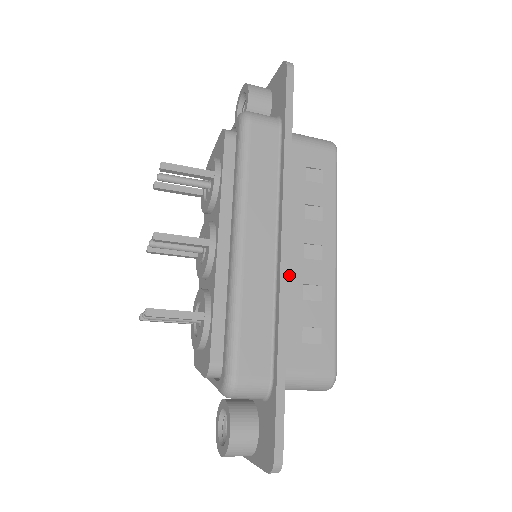
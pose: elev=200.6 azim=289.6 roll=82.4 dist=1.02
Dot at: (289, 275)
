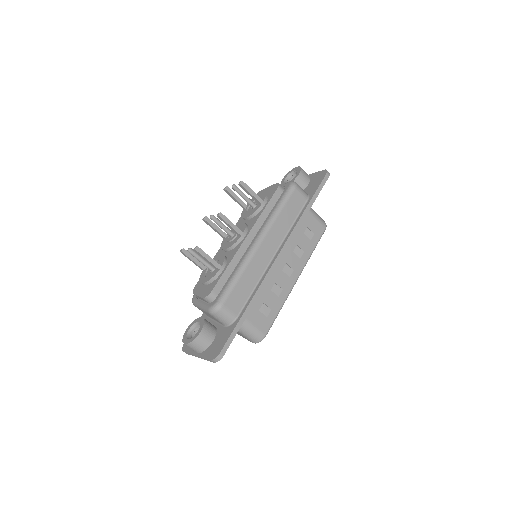
Dot at: occluded
